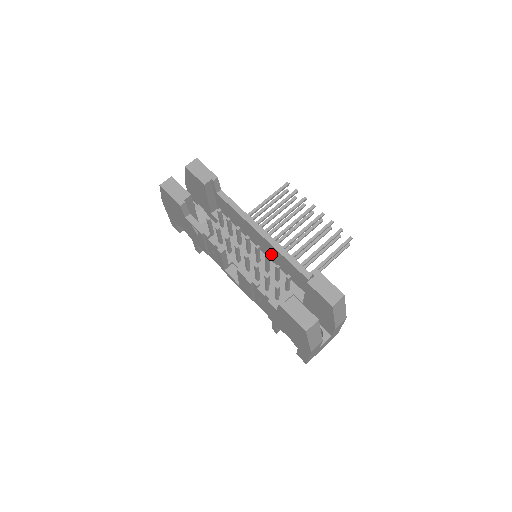
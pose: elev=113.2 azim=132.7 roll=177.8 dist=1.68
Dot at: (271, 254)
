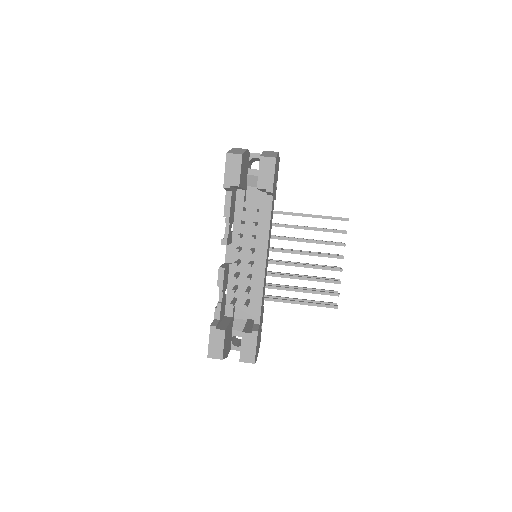
Dot at: occluded
